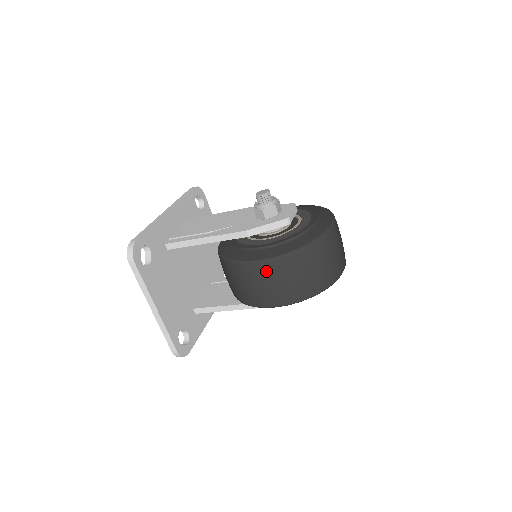
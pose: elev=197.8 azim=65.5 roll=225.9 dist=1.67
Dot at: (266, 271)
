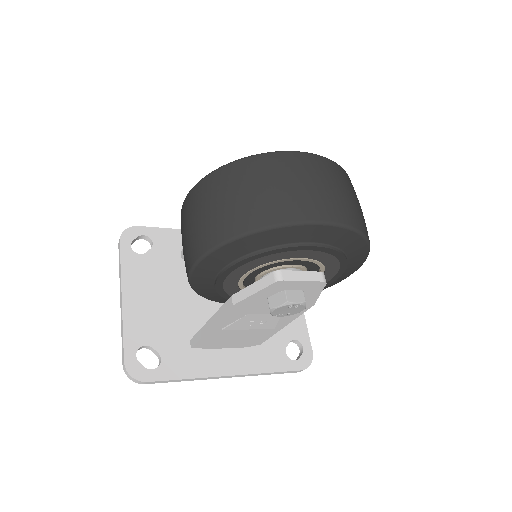
Dot at: (188, 207)
